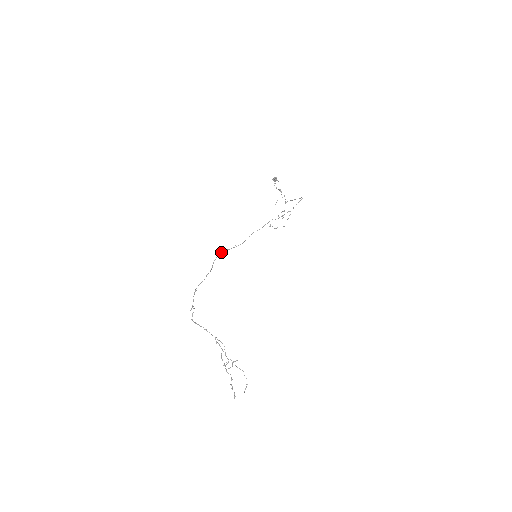
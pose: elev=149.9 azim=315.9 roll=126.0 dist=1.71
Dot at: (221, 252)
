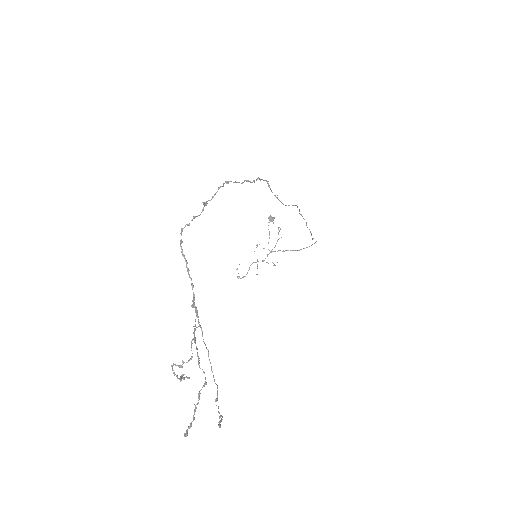
Dot at: (266, 180)
